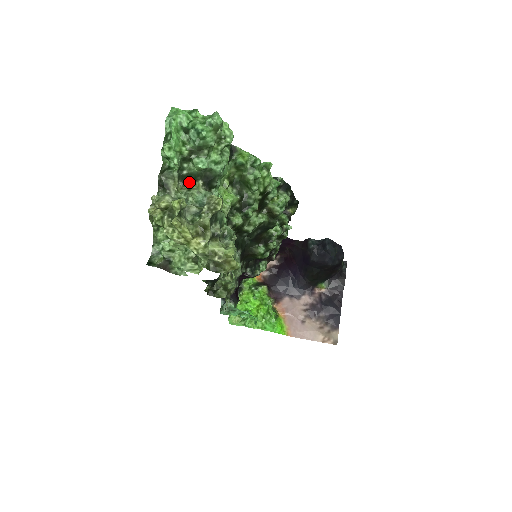
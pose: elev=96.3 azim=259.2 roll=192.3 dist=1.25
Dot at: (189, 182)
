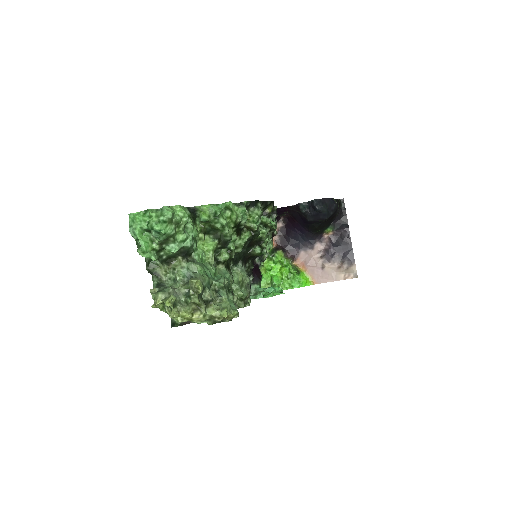
Dot at: (171, 261)
